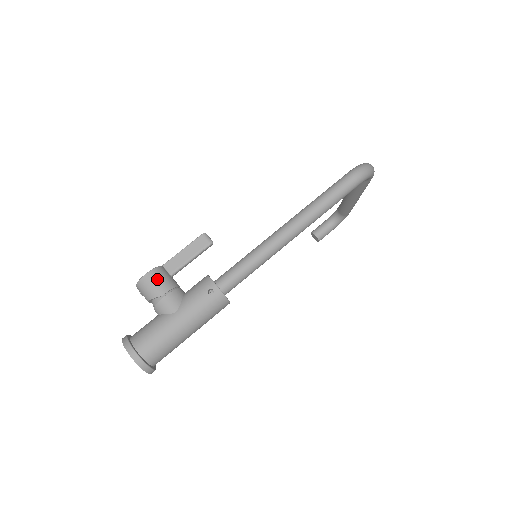
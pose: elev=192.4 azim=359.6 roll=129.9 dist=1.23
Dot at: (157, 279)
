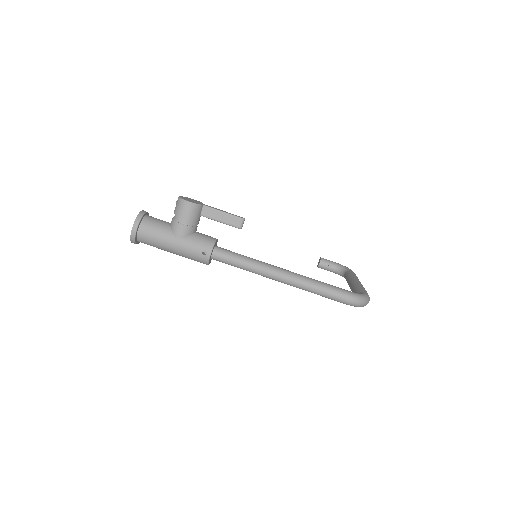
Dot at: (190, 211)
